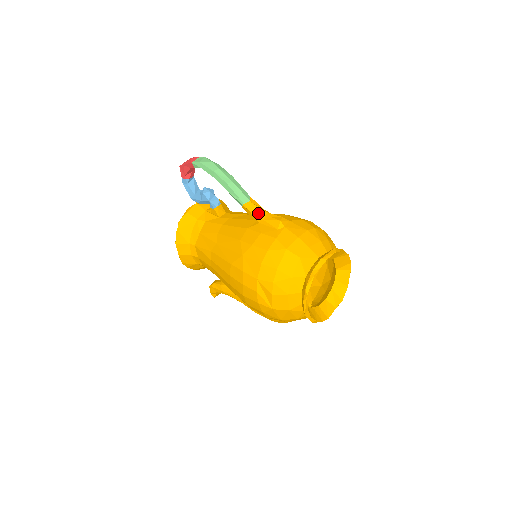
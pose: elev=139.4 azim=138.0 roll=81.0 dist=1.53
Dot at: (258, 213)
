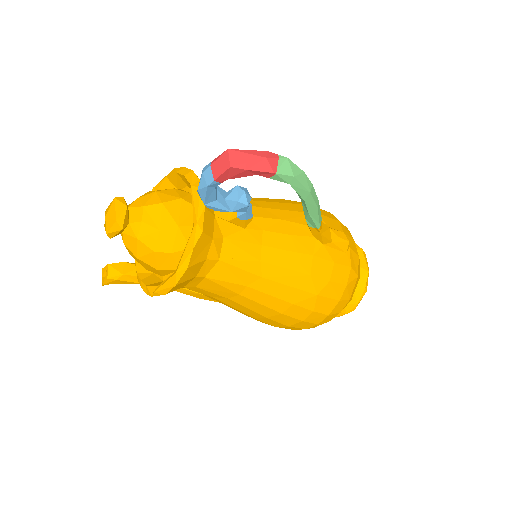
Dot at: (327, 234)
